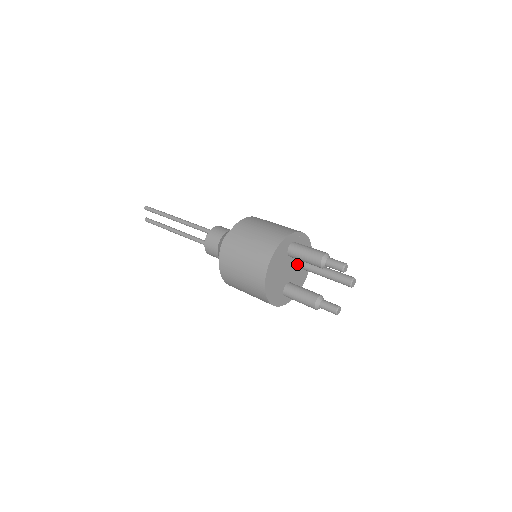
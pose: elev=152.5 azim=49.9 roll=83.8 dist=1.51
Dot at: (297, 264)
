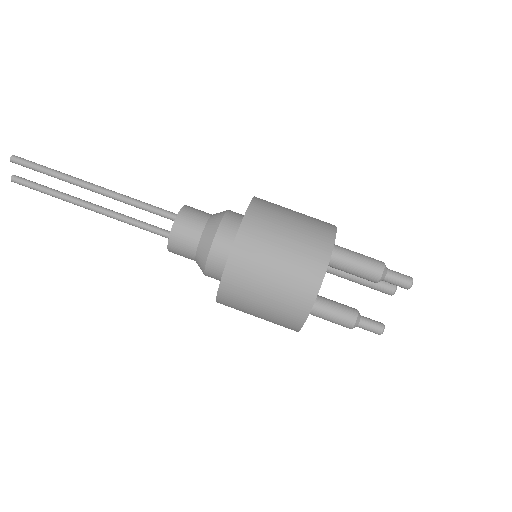
Dot at: occluded
